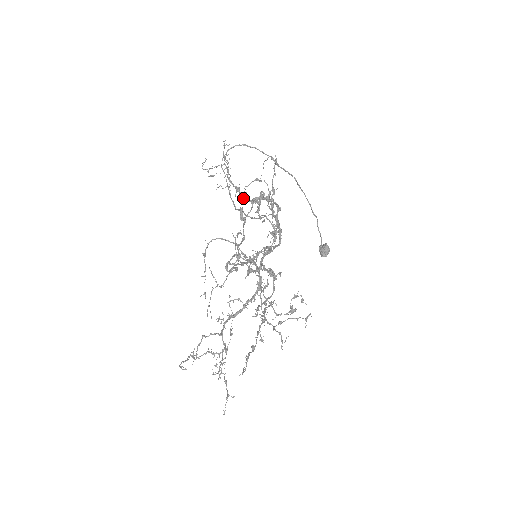
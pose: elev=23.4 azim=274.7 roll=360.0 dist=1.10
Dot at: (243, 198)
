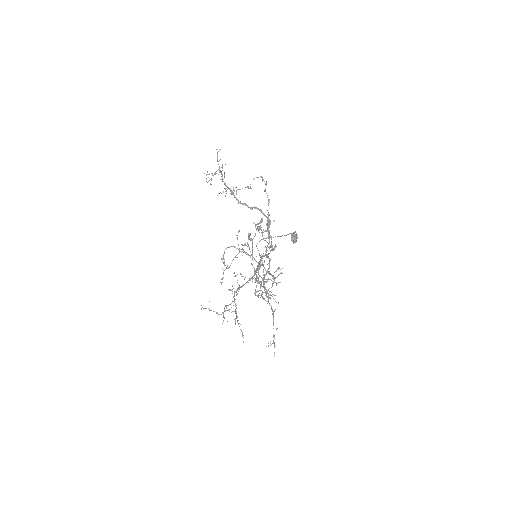
Dot at: (238, 201)
